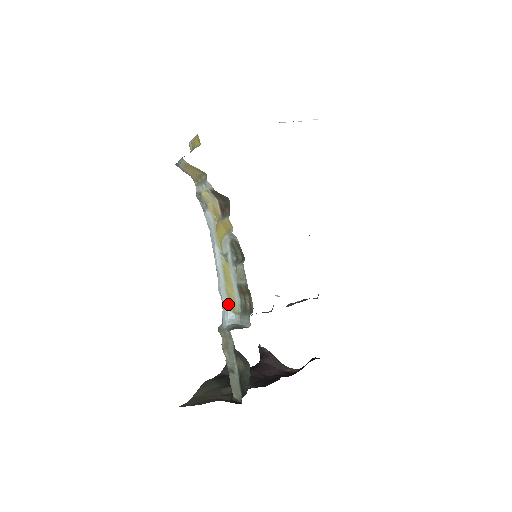
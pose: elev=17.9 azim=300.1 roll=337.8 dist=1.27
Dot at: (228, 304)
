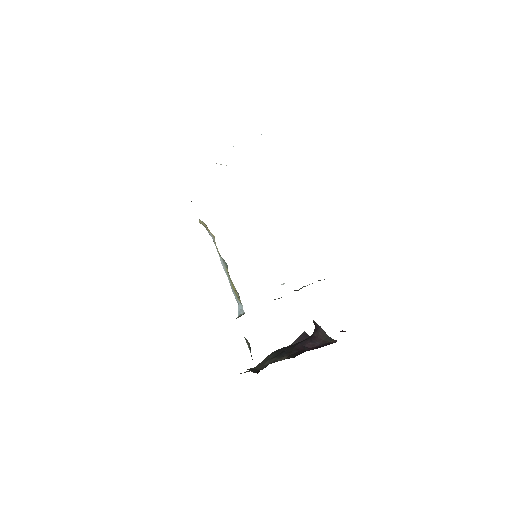
Dot at: (237, 299)
